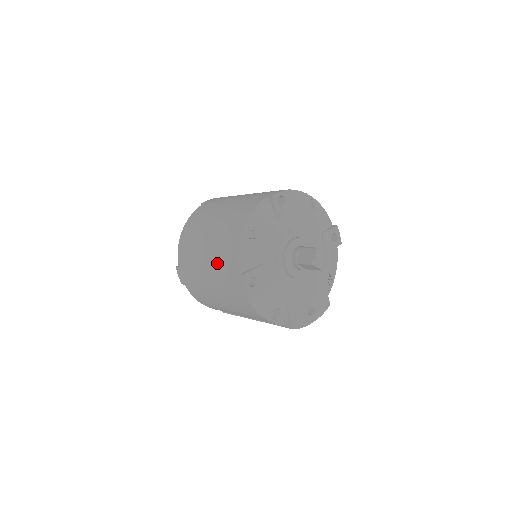
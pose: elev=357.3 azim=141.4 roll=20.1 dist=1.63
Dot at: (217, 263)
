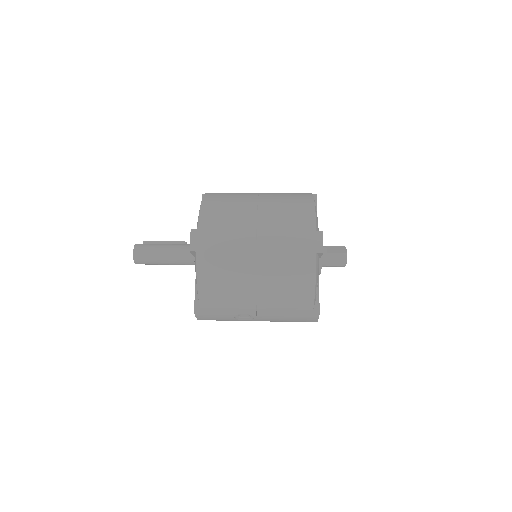
Dot at: (280, 222)
